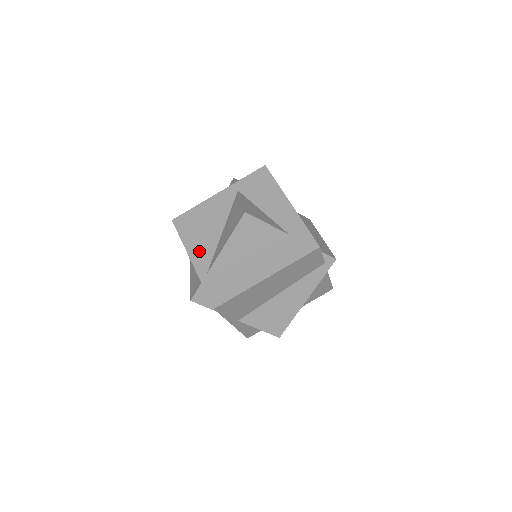
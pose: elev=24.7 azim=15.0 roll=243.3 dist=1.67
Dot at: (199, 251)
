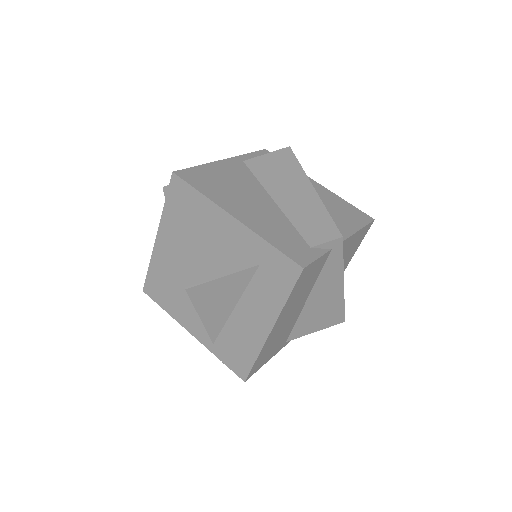
Dot at: (188, 319)
